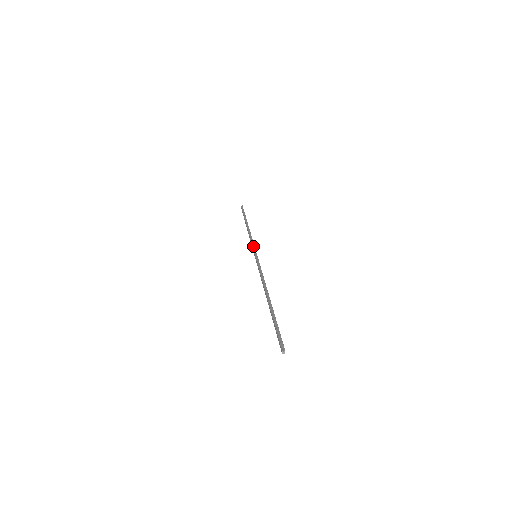
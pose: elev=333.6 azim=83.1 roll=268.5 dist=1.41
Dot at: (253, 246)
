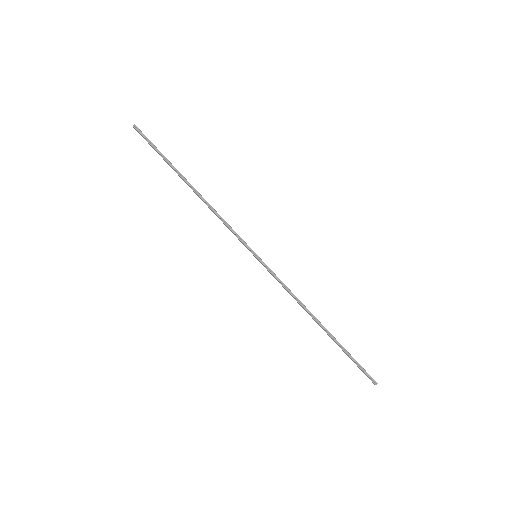
Dot at: (239, 238)
